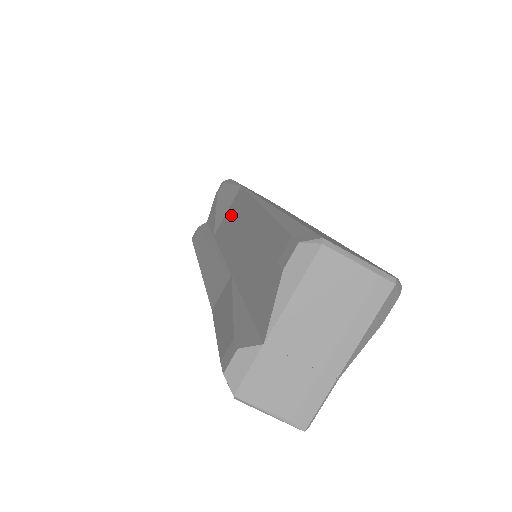
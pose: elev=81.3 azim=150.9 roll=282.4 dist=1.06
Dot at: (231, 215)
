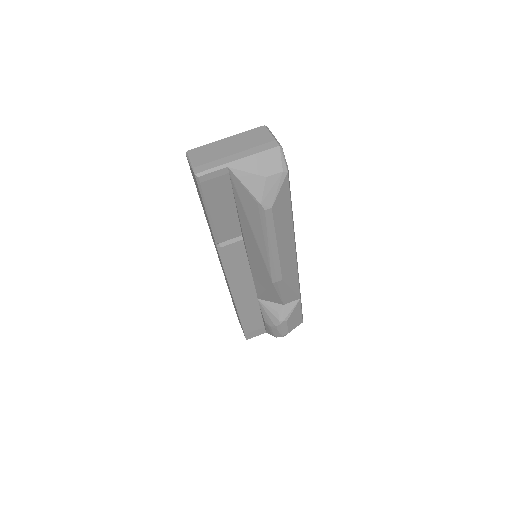
Dot at: occluded
